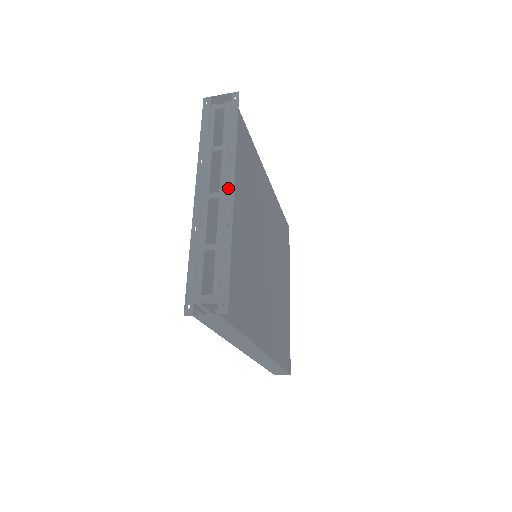
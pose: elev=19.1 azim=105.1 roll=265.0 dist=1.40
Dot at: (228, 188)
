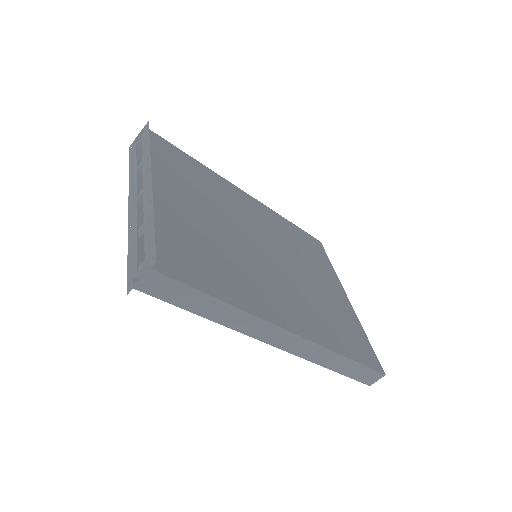
Dot at: (148, 180)
